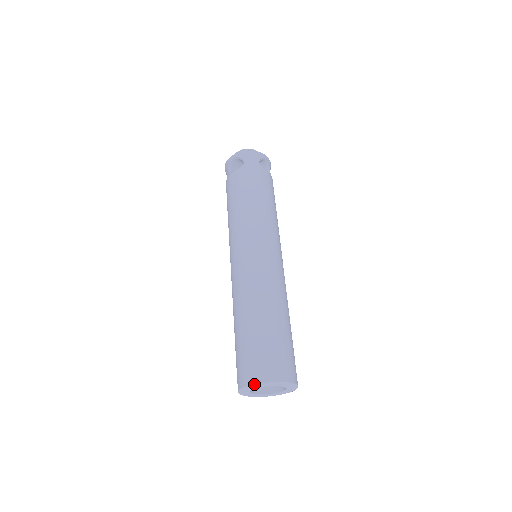
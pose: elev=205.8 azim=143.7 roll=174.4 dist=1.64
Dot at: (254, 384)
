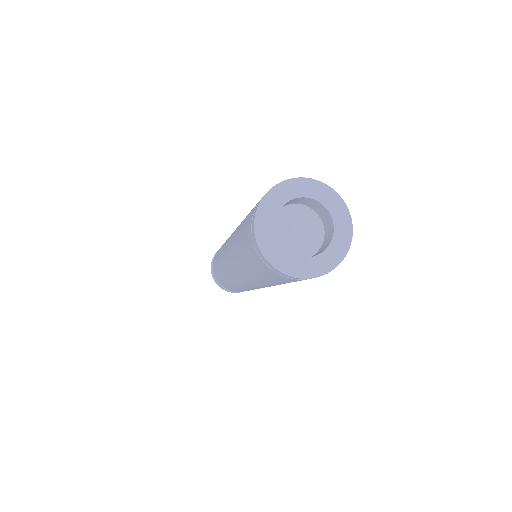
Dot at: (258, 204)
